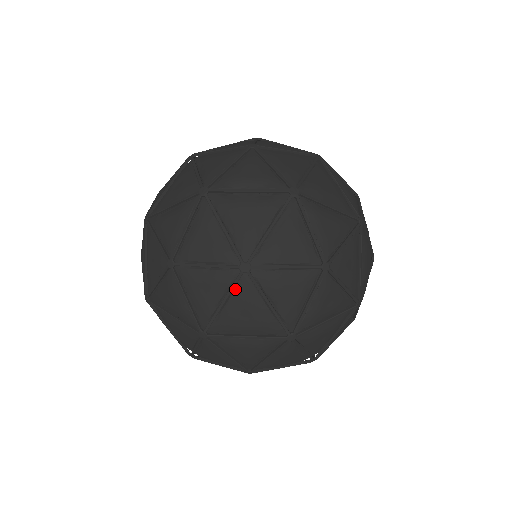
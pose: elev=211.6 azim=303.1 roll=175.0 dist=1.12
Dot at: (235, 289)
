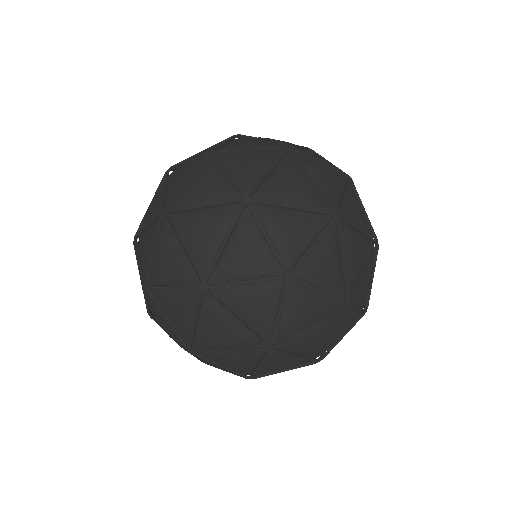
Dot at: (221, 207)
